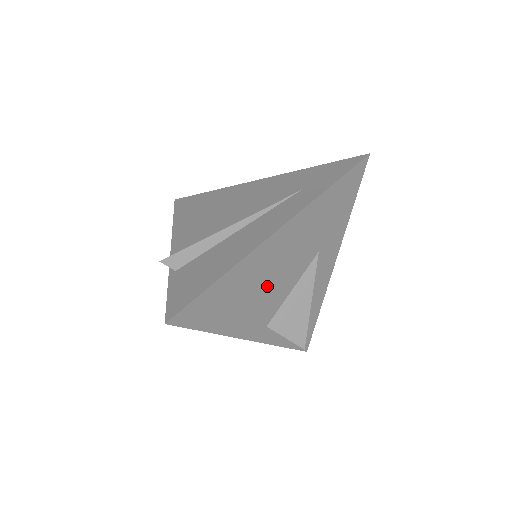
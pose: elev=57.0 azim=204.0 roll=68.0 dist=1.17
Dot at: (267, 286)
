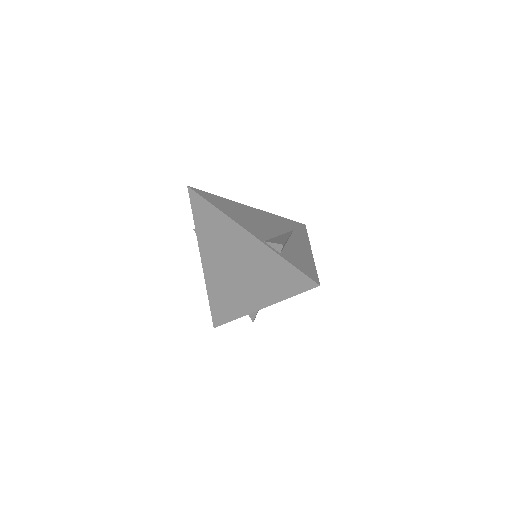
Dot at: occluded
